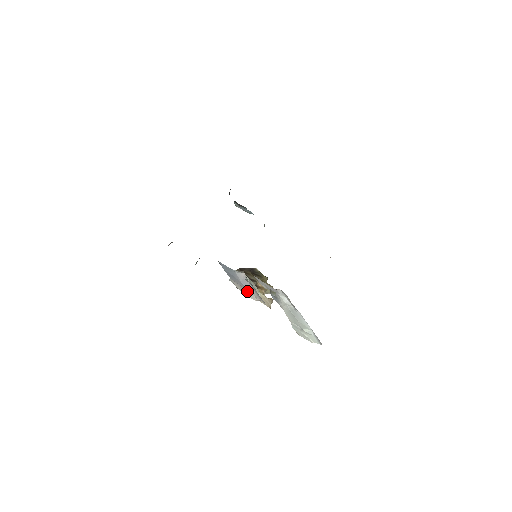
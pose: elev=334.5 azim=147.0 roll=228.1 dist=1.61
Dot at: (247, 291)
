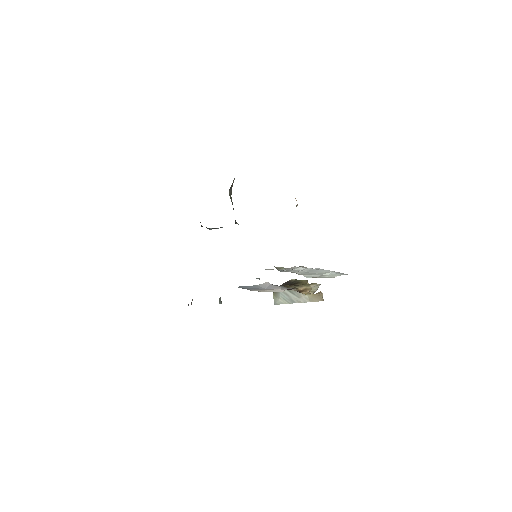
Dot at: (270, 289)
